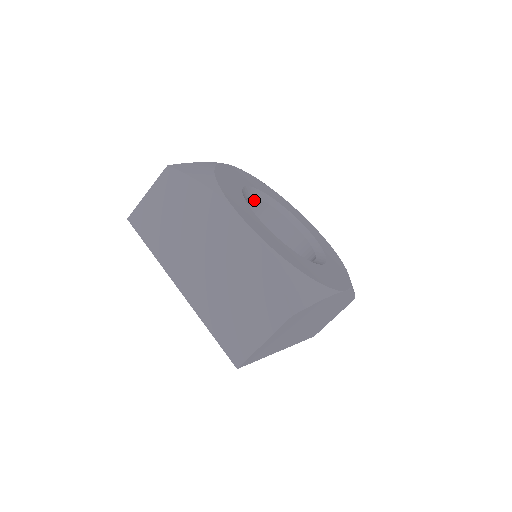
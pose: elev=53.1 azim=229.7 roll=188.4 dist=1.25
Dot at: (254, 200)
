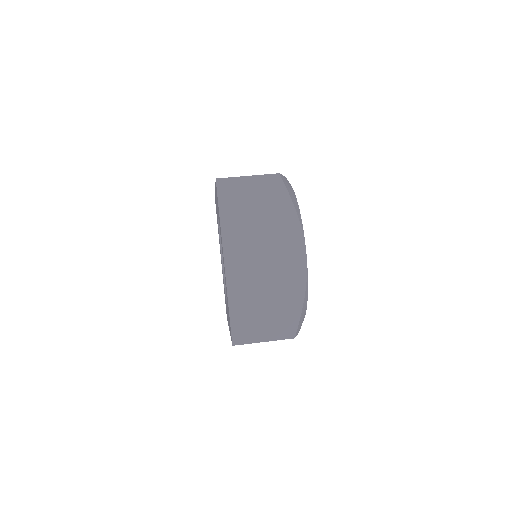
Dot at: occluded
